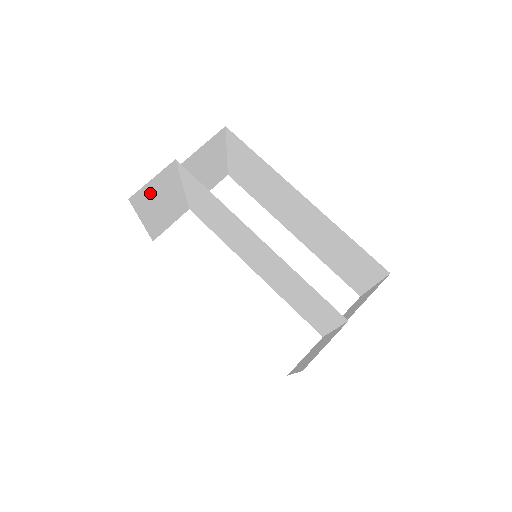
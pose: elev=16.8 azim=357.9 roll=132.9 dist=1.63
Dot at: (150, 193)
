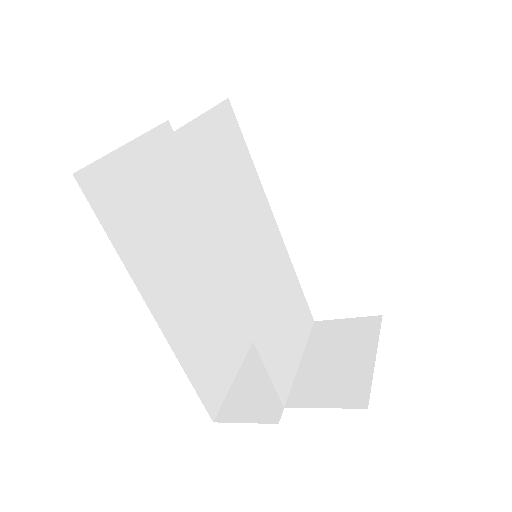
Dot at: occluded
